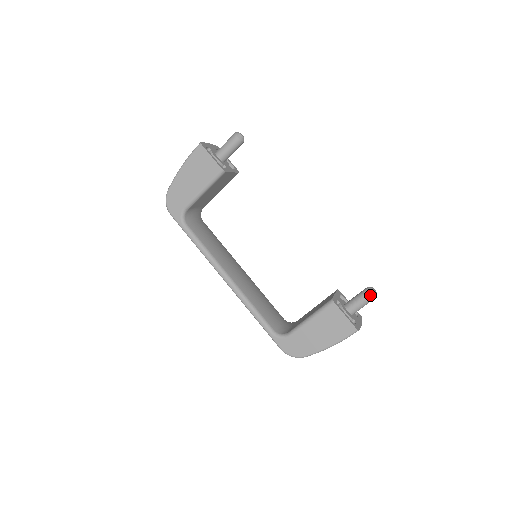
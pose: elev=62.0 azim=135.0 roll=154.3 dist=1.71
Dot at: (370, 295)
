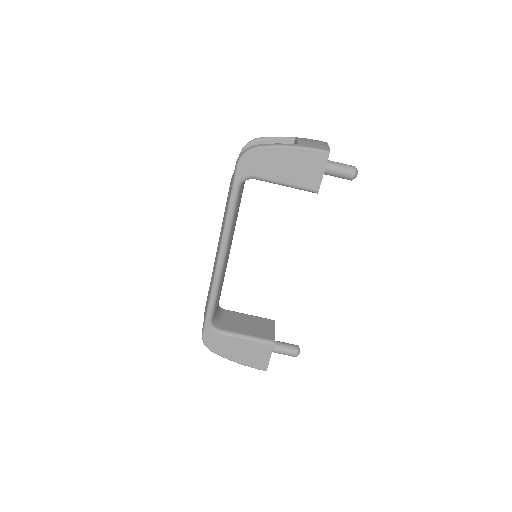
Dot at: (295, 355)
